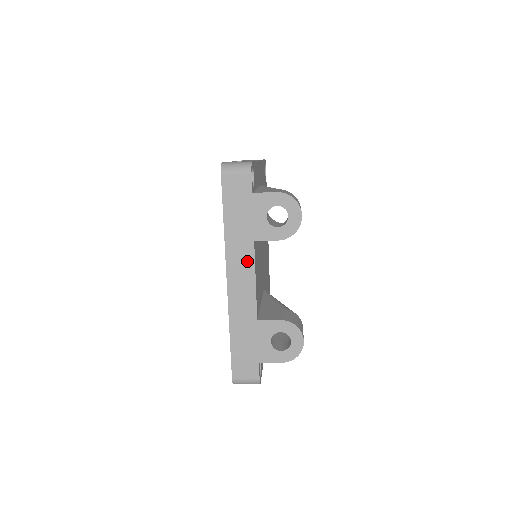
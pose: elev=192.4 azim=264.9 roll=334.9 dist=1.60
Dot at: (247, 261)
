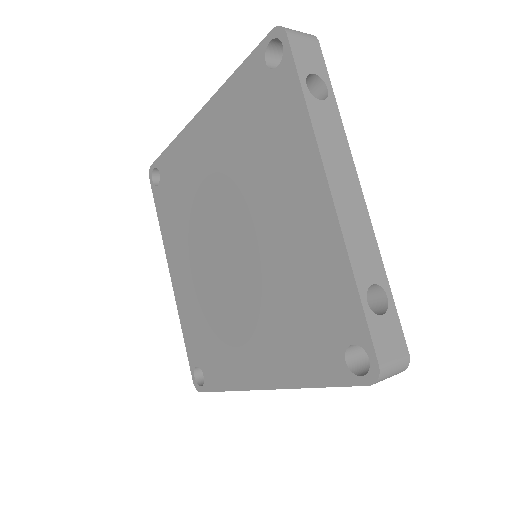
Dot at: occluded
